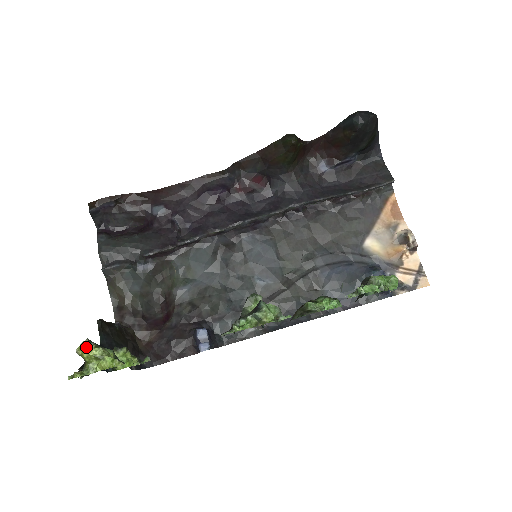
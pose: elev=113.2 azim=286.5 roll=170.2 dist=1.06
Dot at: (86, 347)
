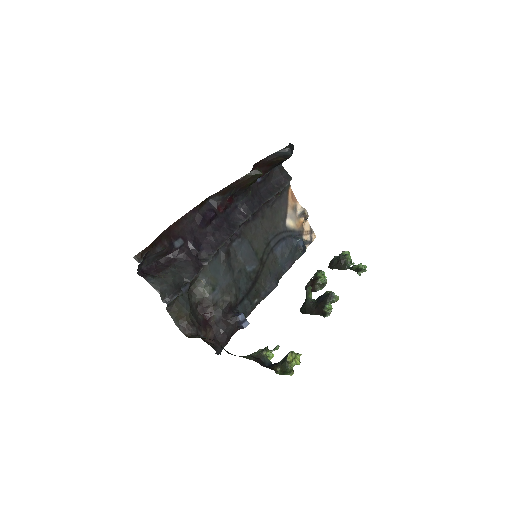
Dot at: (291, 356)
